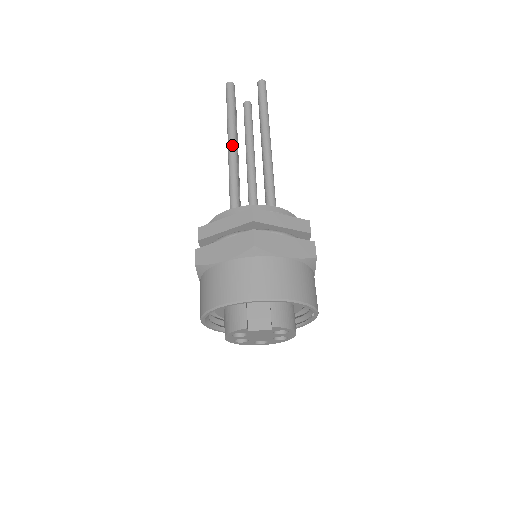
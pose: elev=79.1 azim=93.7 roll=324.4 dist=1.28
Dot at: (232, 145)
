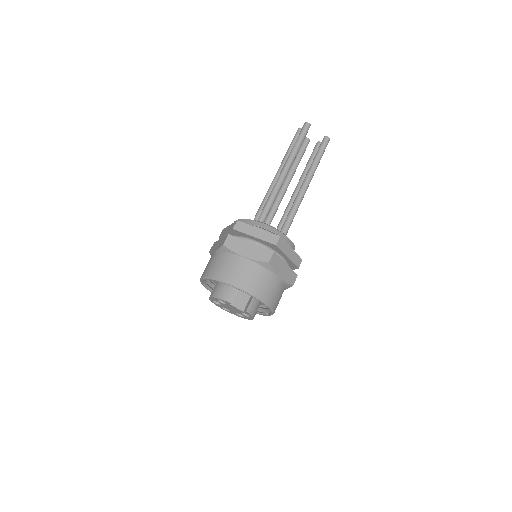
Dot at: (285, 172)
